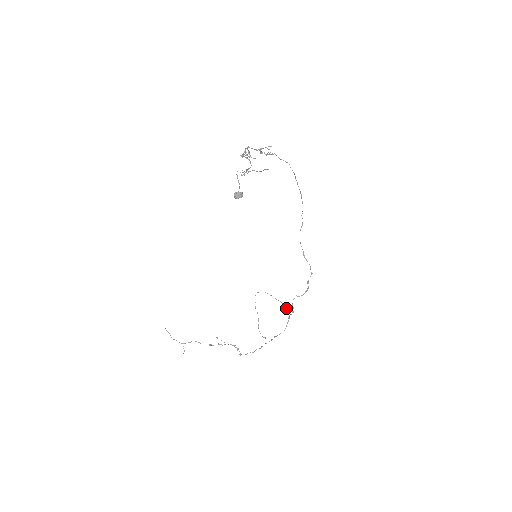
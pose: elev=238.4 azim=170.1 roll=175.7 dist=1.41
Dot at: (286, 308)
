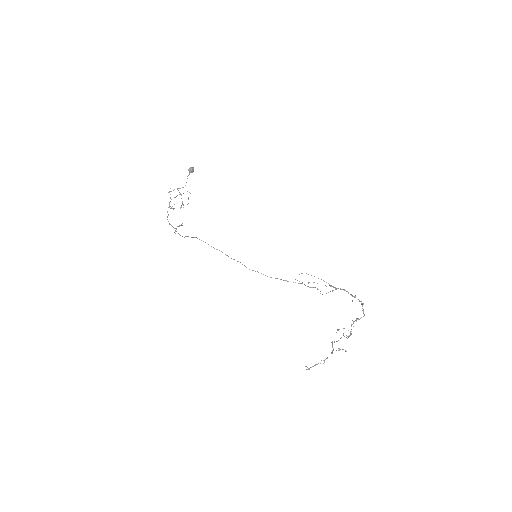
Dot at: occluded
